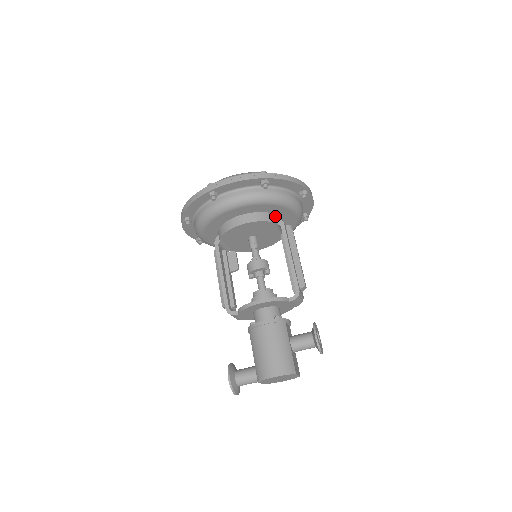
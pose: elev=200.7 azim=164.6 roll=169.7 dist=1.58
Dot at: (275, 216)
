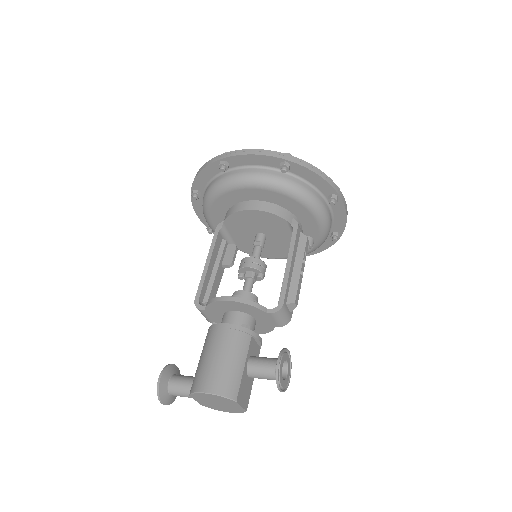
Dot at: (291, 215)
